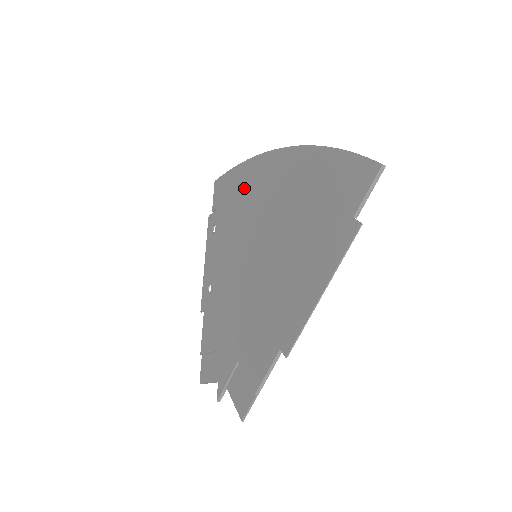
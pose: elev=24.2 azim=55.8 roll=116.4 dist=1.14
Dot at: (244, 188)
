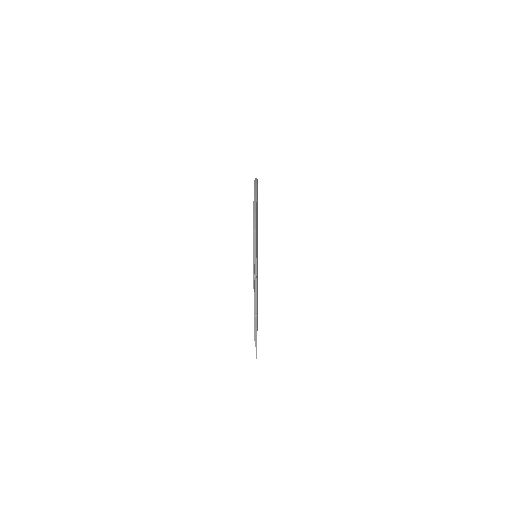
Dot at: occluded
